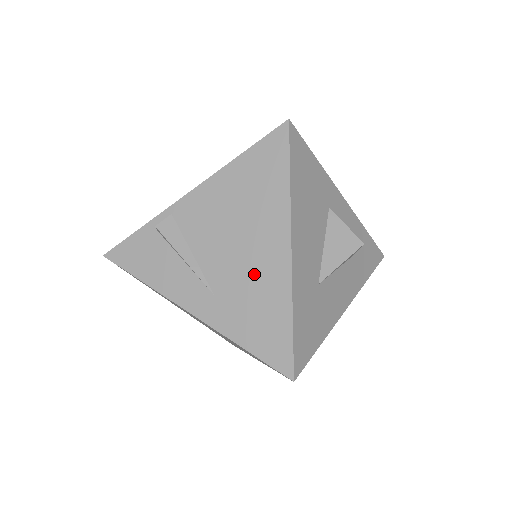
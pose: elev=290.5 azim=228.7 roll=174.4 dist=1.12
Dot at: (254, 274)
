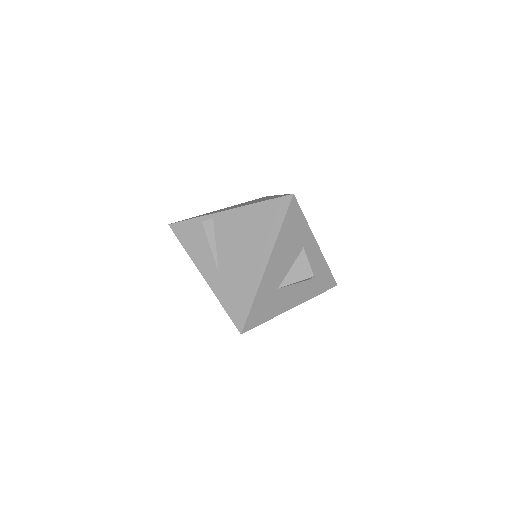
Dot at: (243, 270)
